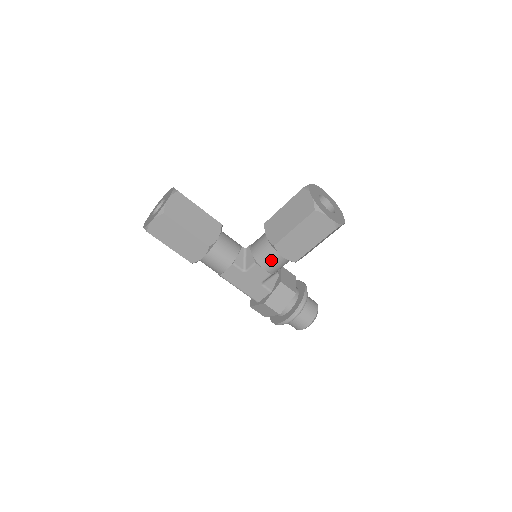
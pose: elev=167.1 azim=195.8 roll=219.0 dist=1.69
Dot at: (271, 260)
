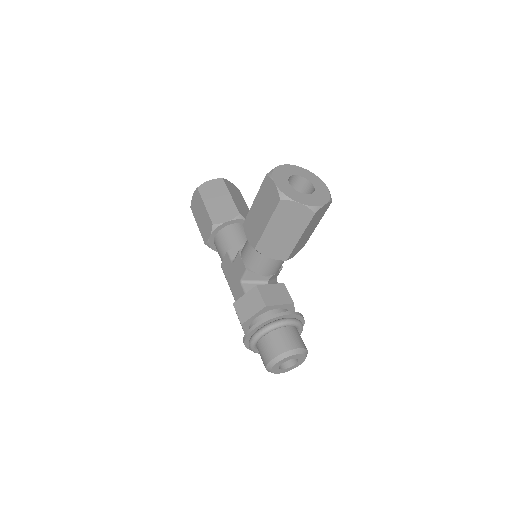
Dot at: (247, 248)
